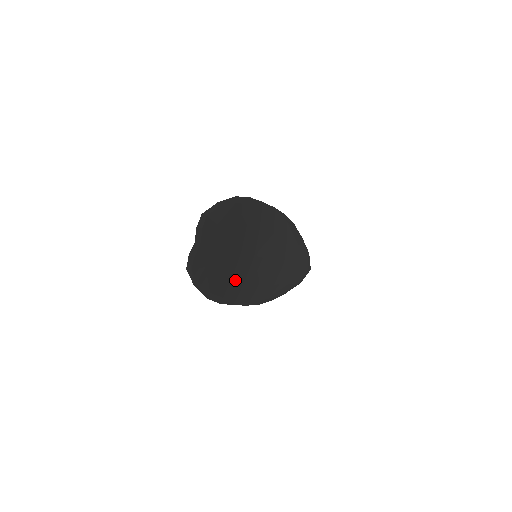
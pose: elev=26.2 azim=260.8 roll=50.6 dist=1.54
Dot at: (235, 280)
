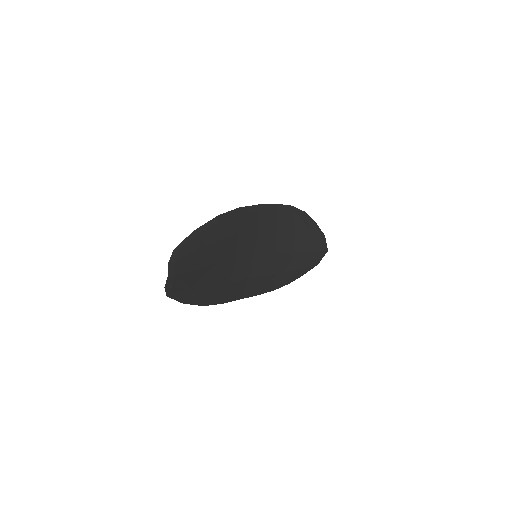
Dot at: (235, 282)
